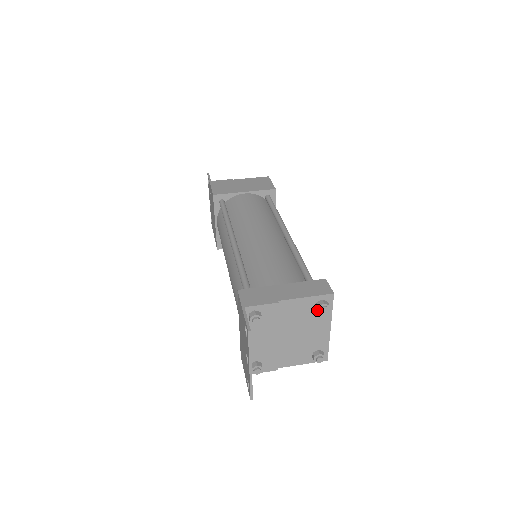
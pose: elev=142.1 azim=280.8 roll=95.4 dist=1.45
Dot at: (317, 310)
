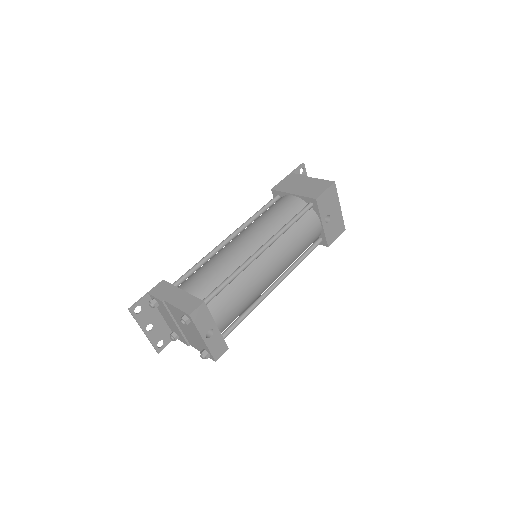
Dot at: occluded
